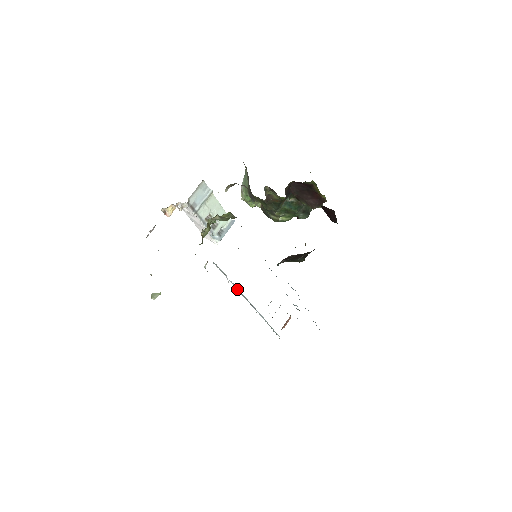
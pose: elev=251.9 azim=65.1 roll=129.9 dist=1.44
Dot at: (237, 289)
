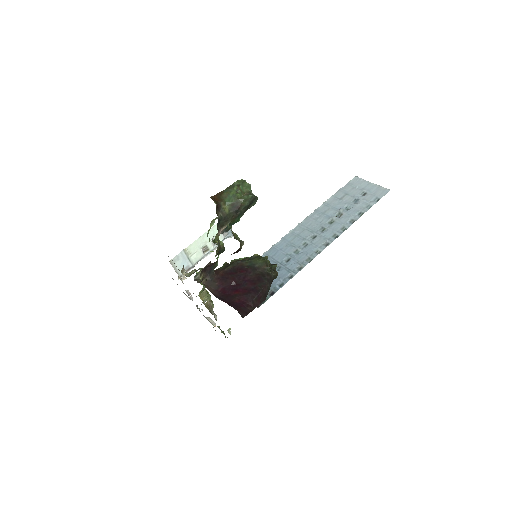
Dot at: occluded
